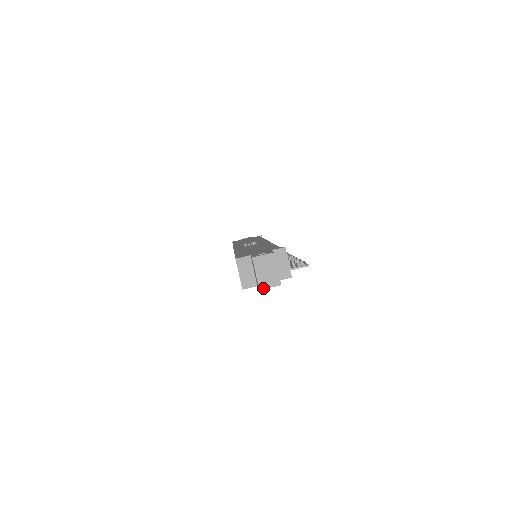
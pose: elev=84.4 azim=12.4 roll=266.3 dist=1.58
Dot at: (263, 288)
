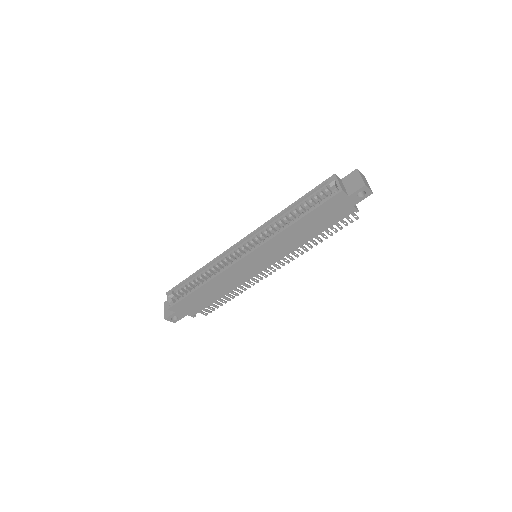
Dot at: (366, 186)
